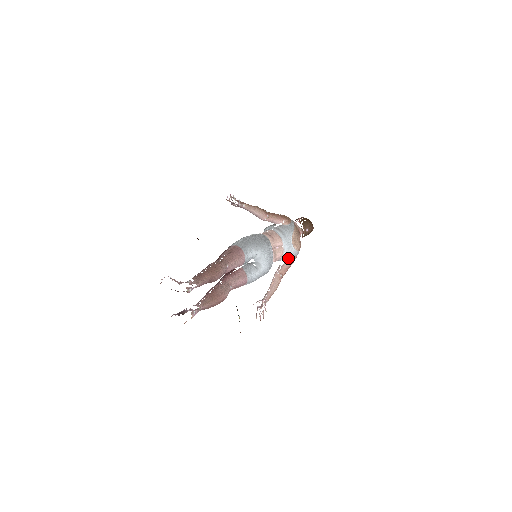
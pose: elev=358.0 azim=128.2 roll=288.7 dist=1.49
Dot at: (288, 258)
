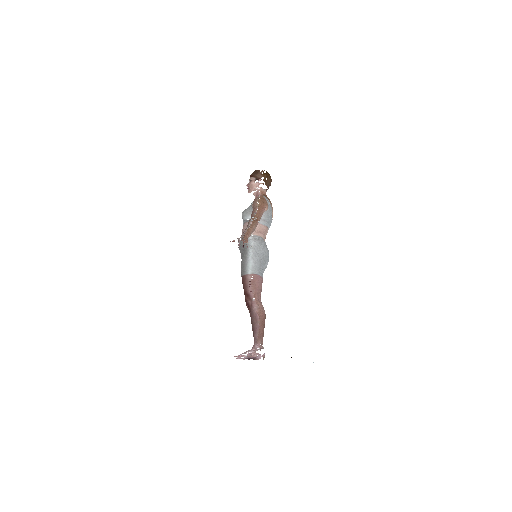
Dot at: occluded
